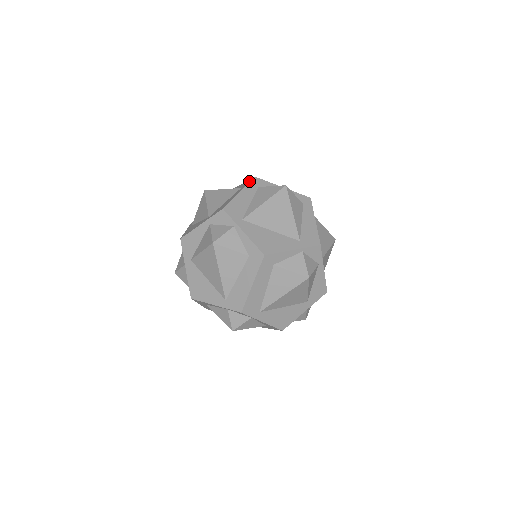
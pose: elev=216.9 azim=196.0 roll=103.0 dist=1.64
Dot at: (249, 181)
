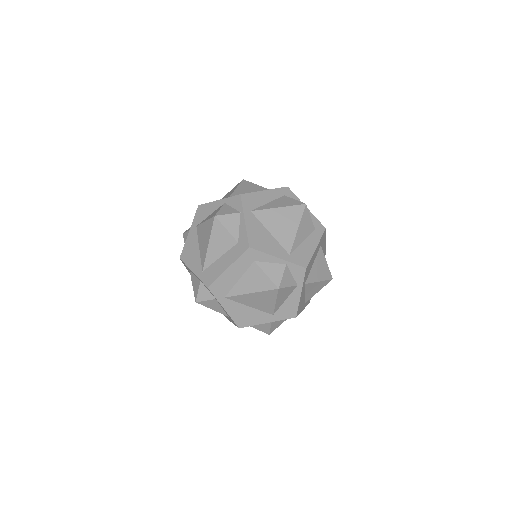
Dot at: occluded
